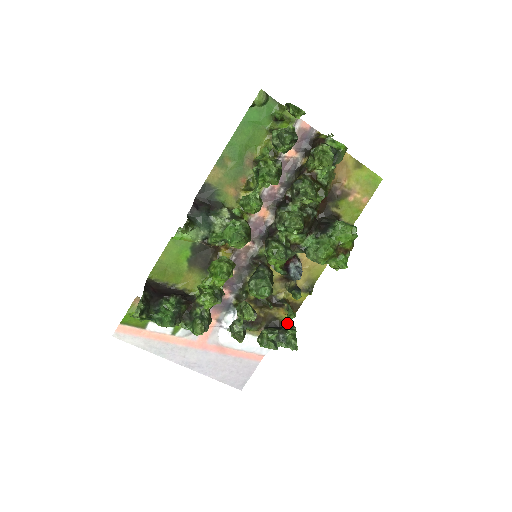
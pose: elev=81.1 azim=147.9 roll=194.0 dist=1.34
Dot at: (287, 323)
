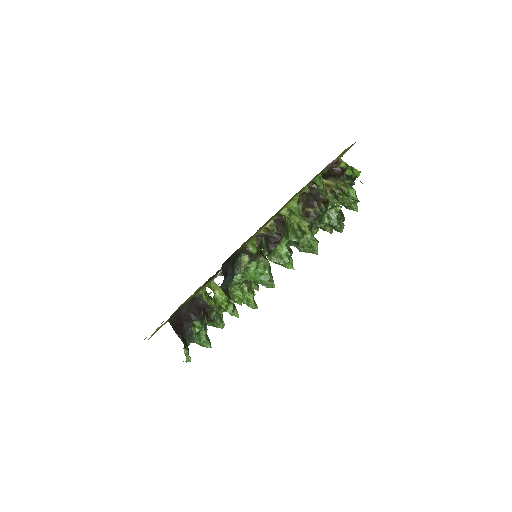
Dot at: occluded
